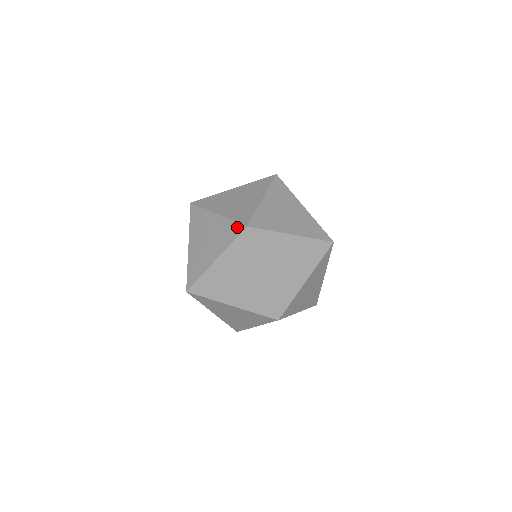
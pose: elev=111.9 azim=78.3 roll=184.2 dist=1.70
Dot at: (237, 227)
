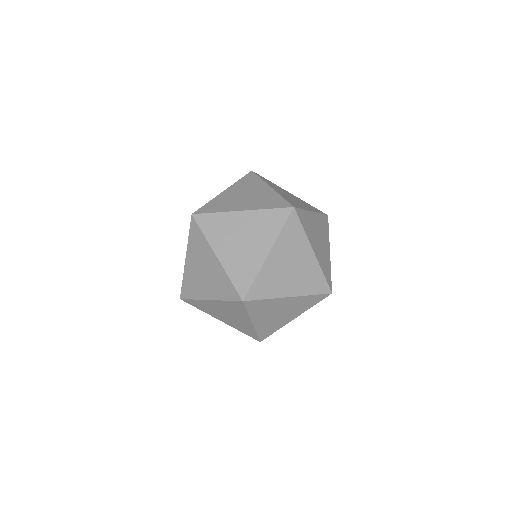
Dot at: occluded
